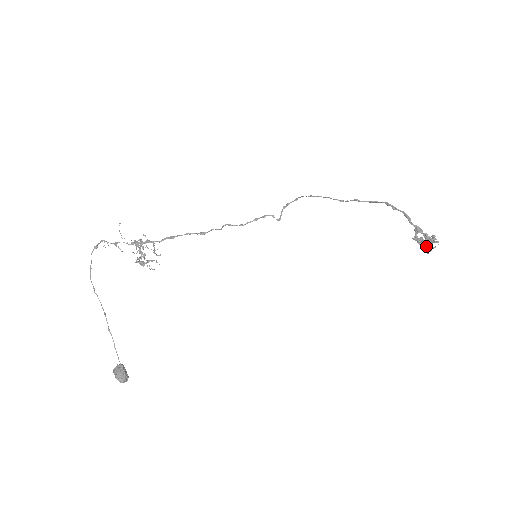
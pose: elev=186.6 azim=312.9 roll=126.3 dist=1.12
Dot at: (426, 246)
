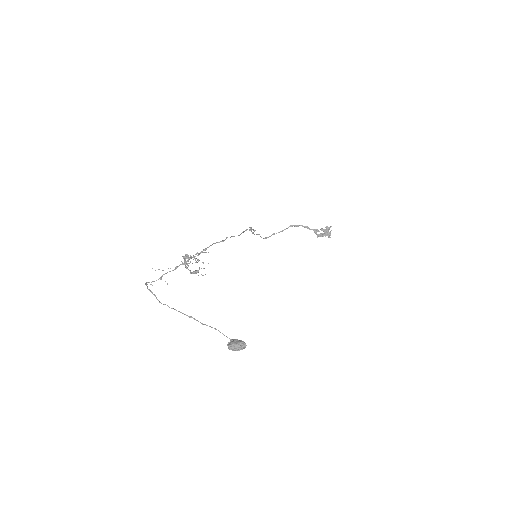
Dot at: (327, 233)
